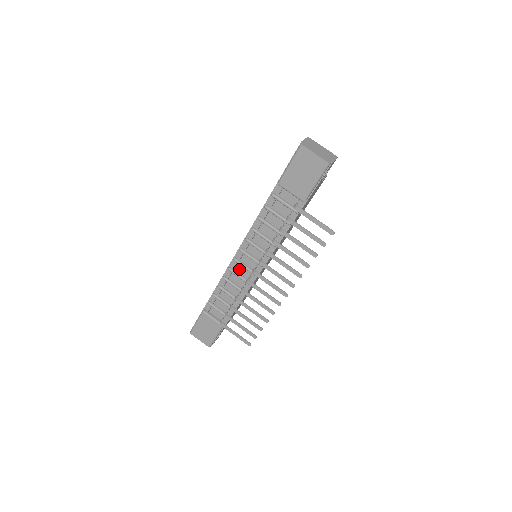
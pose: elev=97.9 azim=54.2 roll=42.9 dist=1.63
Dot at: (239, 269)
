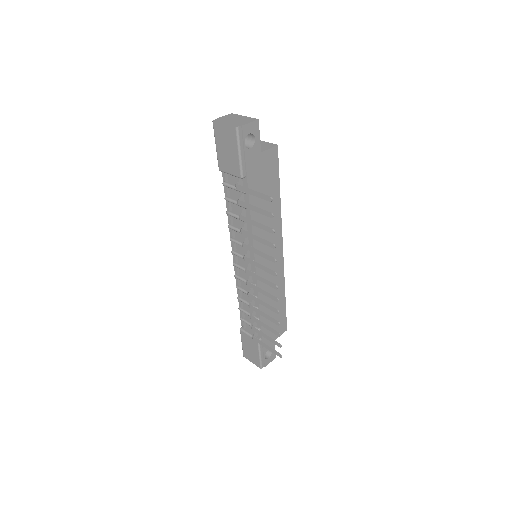
Dot at: (242, 273)
